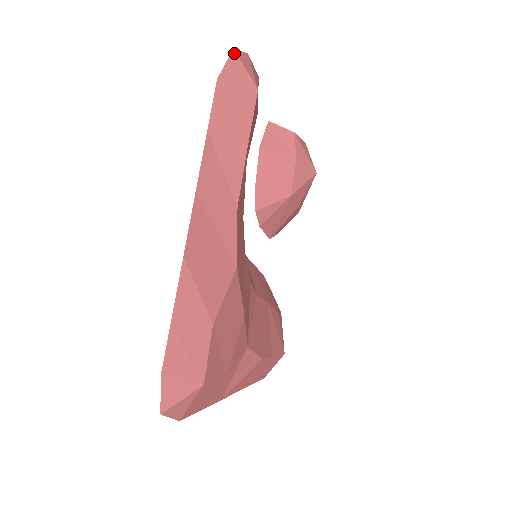
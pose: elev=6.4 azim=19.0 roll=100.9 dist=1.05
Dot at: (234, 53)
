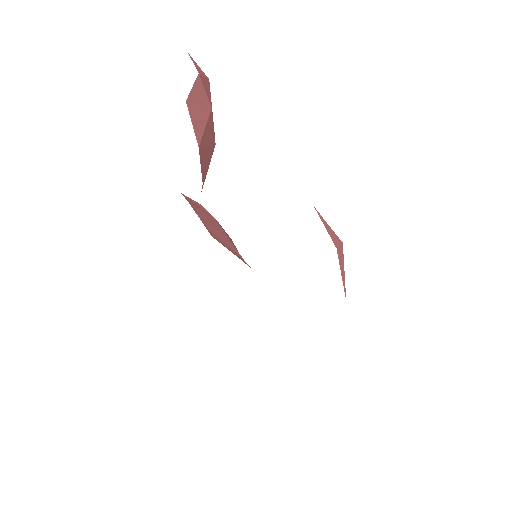
Dot at: (337, 252)
